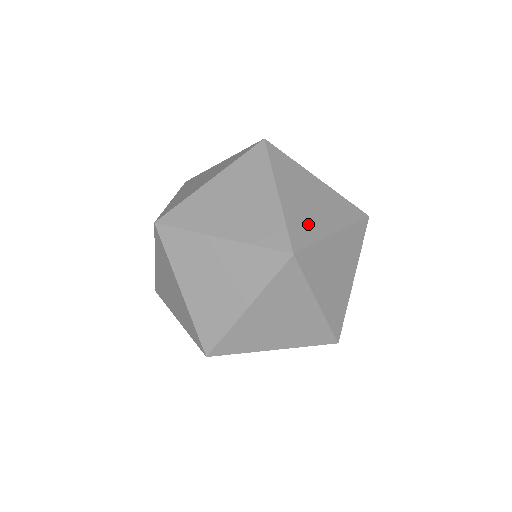
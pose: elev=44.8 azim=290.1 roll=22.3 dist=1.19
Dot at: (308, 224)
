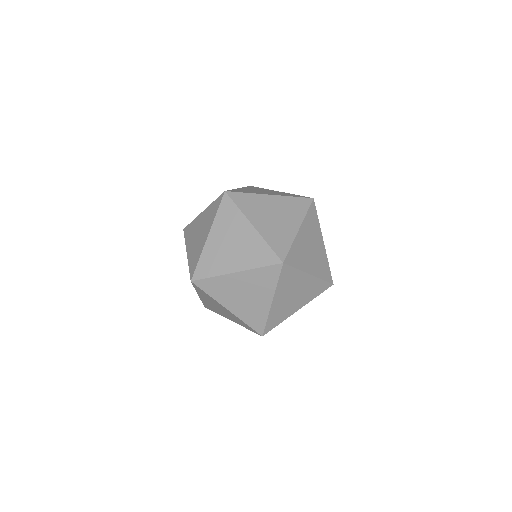
Dot at: occluded
